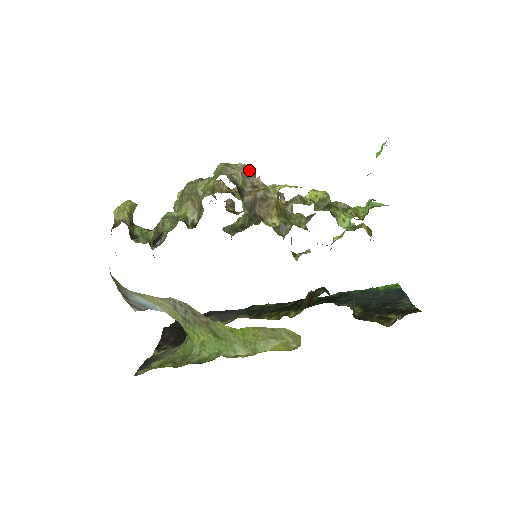
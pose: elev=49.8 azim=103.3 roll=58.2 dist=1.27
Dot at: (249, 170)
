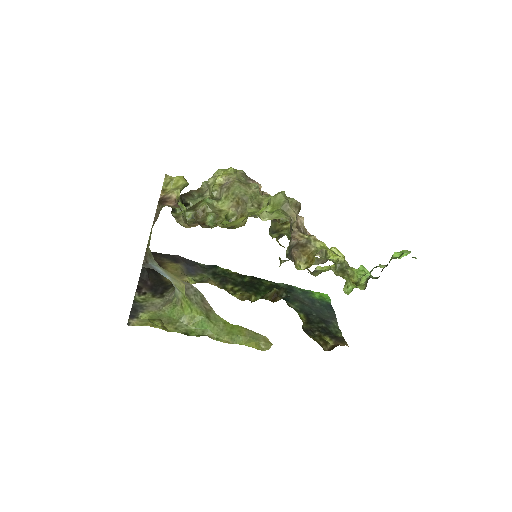
Dot at: (298, 208)
